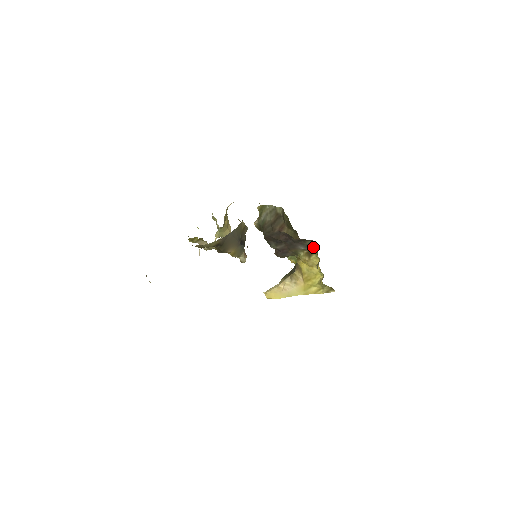
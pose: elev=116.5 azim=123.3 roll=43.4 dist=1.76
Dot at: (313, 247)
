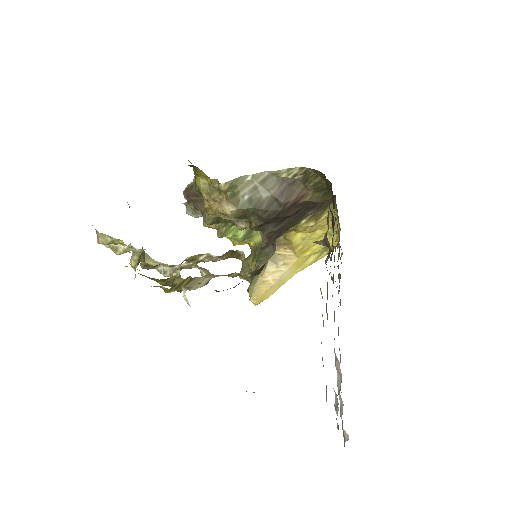
Dot at: (326, 205)
